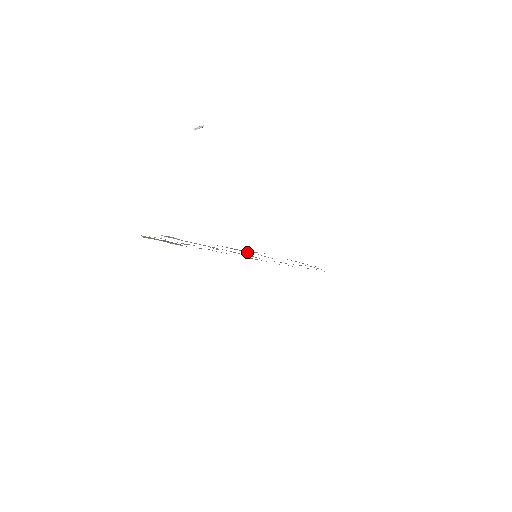
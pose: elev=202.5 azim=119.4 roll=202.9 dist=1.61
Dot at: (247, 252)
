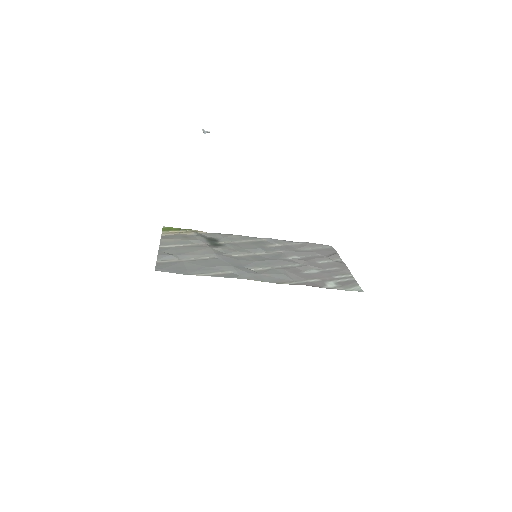
Dot at: (230, 271)
